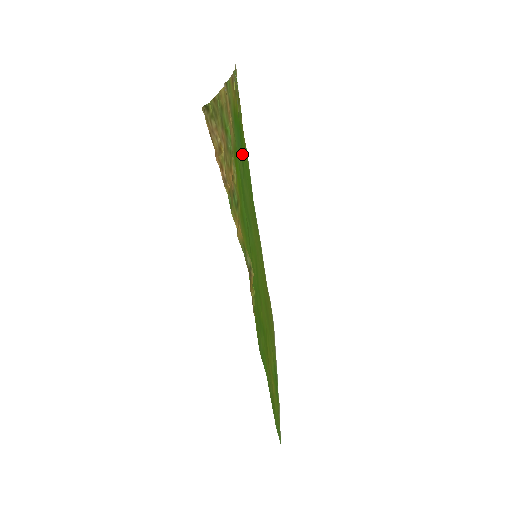
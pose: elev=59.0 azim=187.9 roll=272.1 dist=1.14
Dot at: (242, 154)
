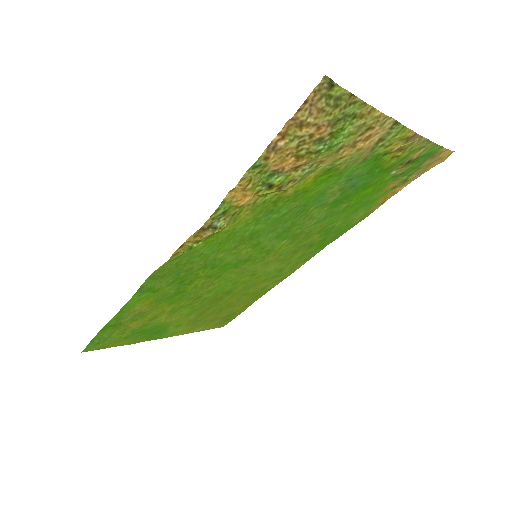
Dot at: (352, 196)
